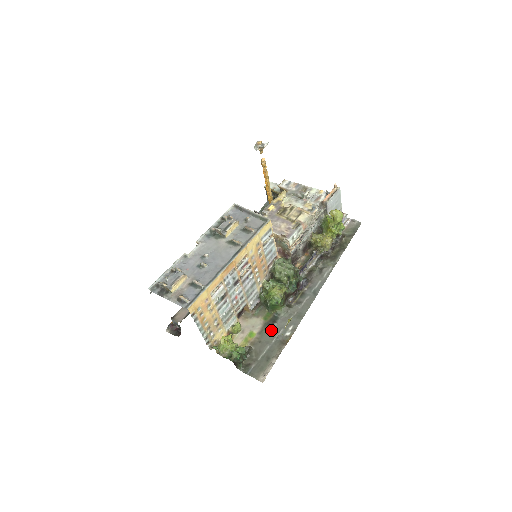
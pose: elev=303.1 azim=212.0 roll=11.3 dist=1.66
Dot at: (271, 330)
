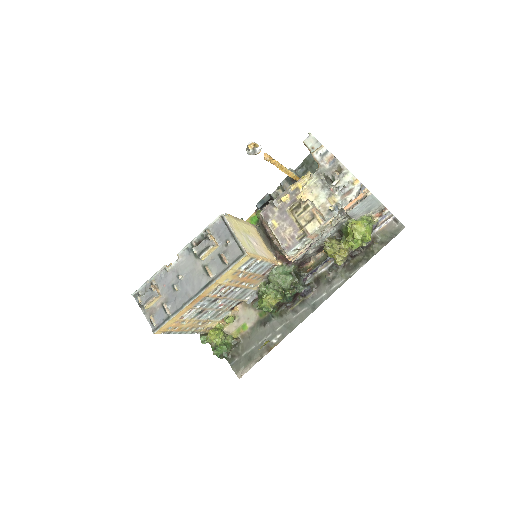
Dot at: (261, 330)
